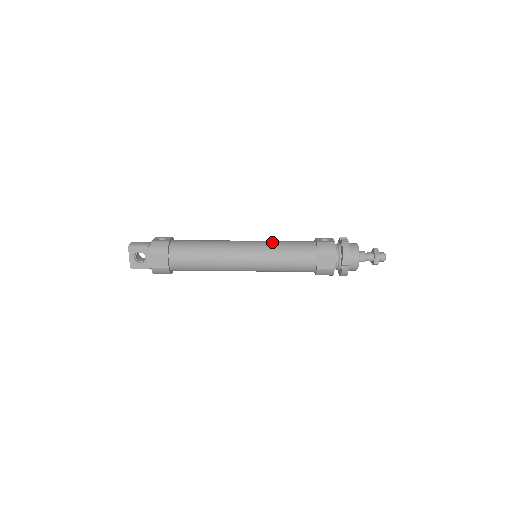
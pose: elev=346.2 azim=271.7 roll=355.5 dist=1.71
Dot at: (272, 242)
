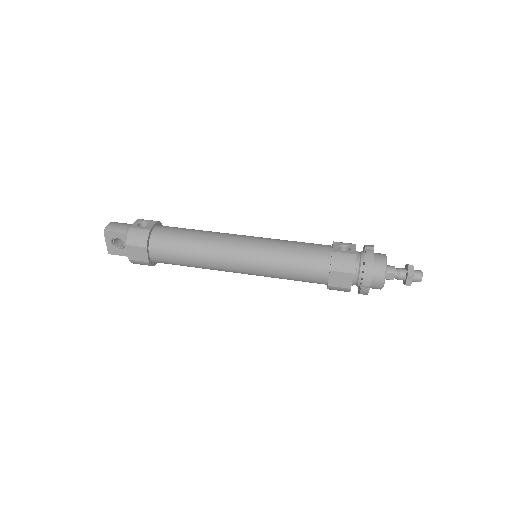
Dot at: (276, 244)
